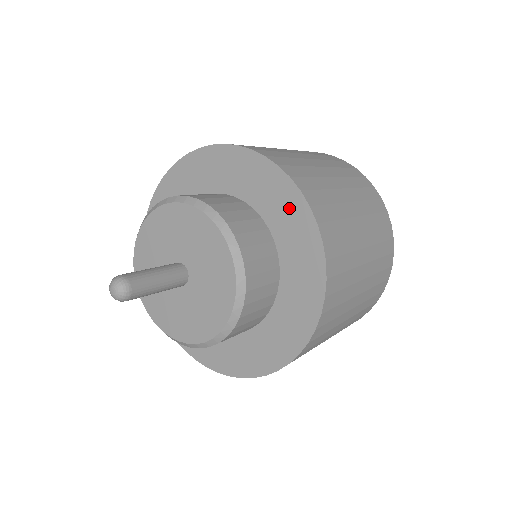
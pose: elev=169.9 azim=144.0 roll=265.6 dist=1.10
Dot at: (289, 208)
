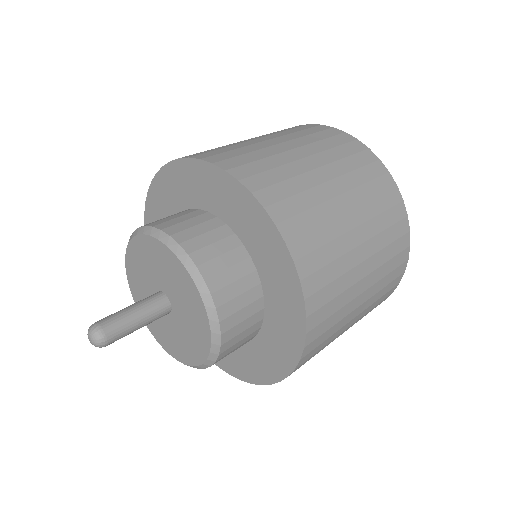
Dot at: (216, 186)
